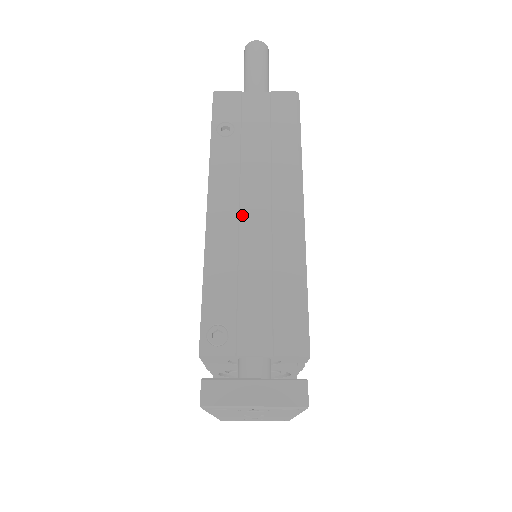
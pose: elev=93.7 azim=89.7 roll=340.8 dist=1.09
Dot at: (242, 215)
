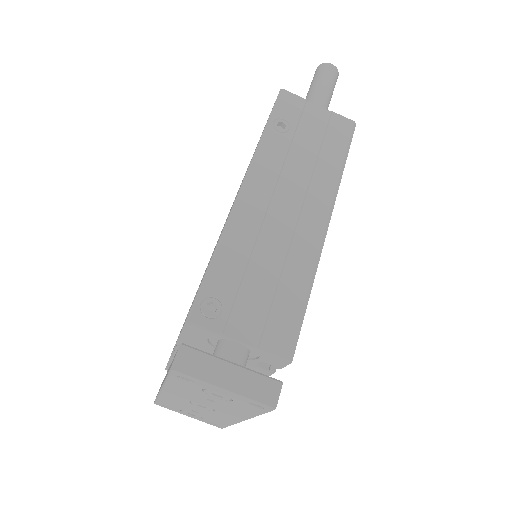
Dot at: (271, 207)
